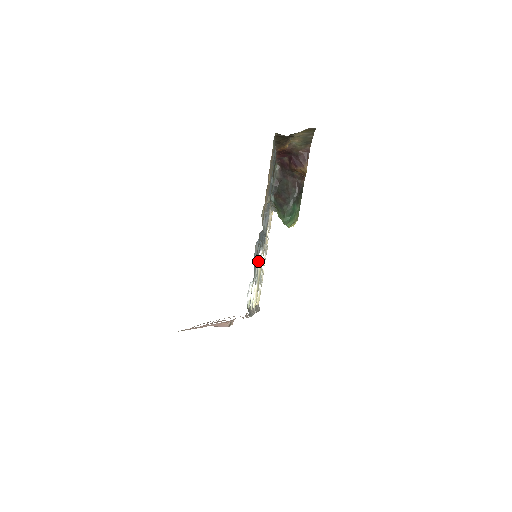
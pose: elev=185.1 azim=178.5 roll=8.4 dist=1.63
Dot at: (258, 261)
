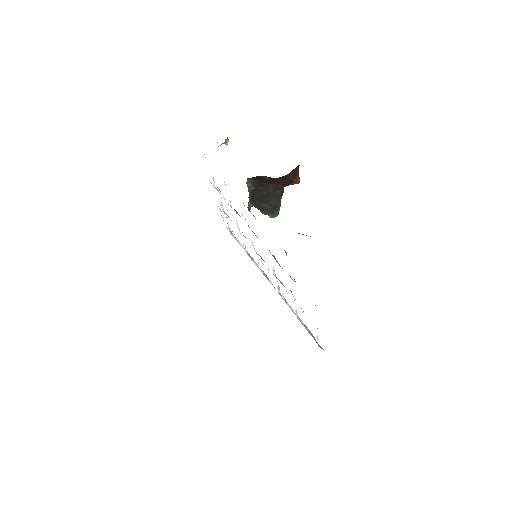
Dot at: (292, 294)
